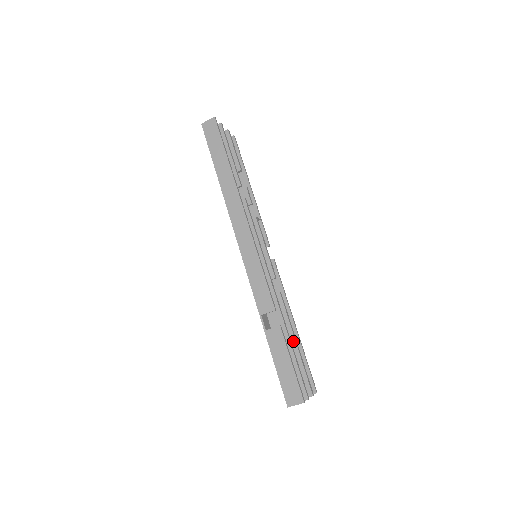
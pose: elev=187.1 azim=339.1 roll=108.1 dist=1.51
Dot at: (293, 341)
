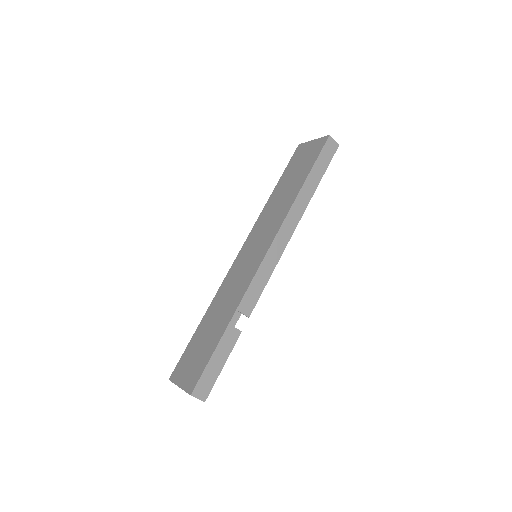
Dot at: occluded
